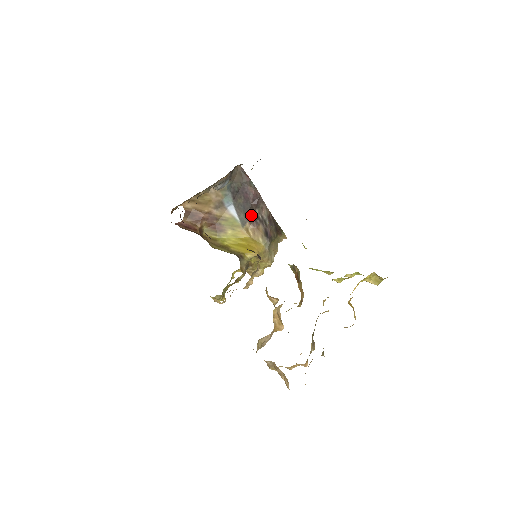
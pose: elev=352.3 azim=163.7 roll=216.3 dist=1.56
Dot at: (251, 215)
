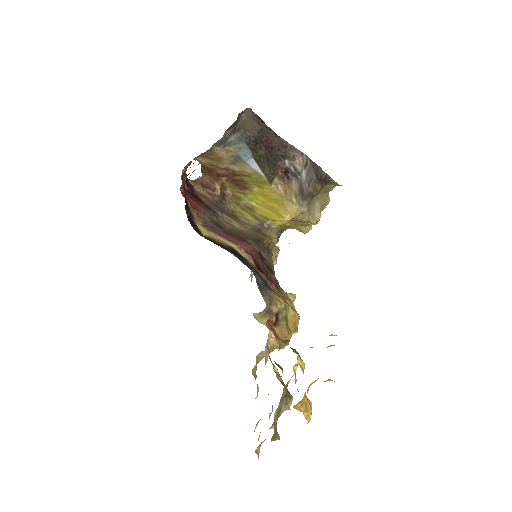
Dot at: (279, 168)
